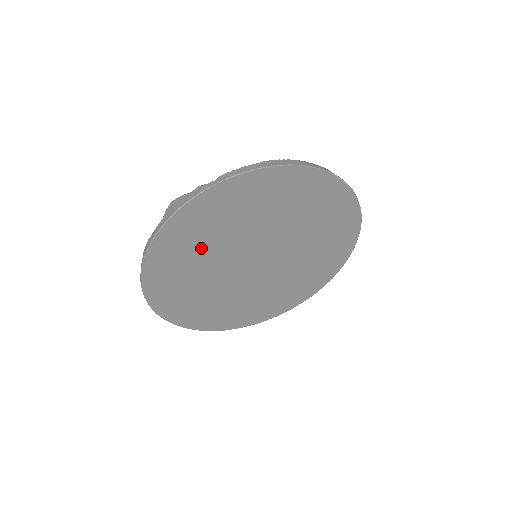
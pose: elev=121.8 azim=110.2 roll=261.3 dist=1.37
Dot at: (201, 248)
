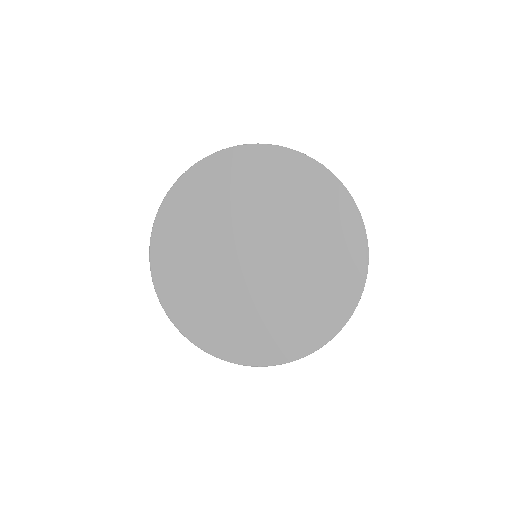
Dot at: (230, 196)
